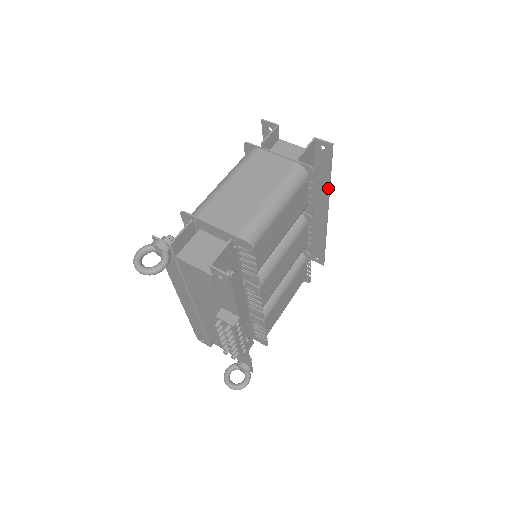
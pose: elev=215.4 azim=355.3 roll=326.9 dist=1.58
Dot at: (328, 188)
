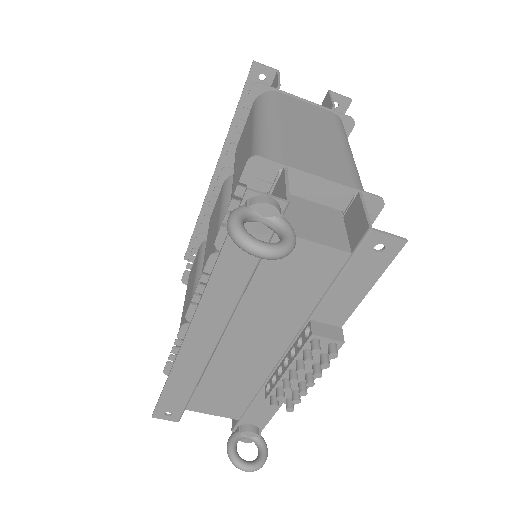
Dot at: occluded
